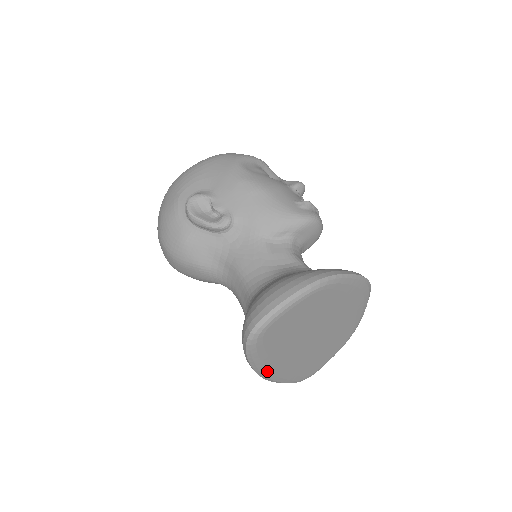
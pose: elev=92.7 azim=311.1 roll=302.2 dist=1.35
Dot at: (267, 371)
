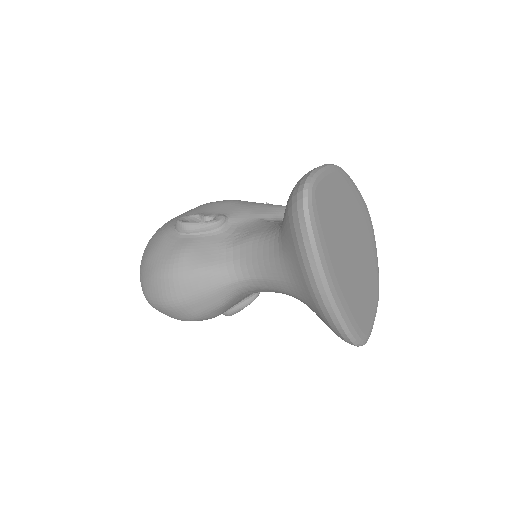
Dot at: (329, 276)
